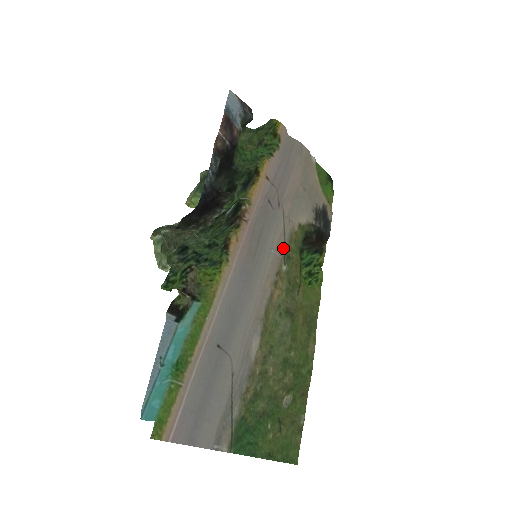
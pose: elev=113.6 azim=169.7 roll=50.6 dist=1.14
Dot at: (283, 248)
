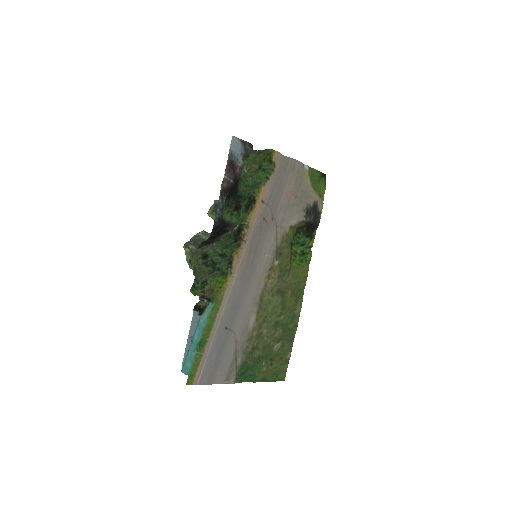
Dot at: (275, 250)
